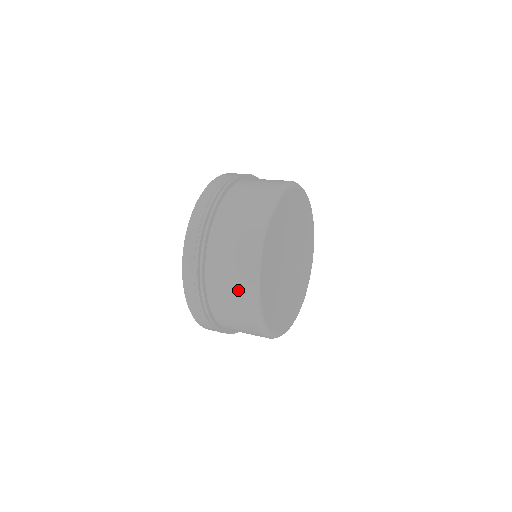
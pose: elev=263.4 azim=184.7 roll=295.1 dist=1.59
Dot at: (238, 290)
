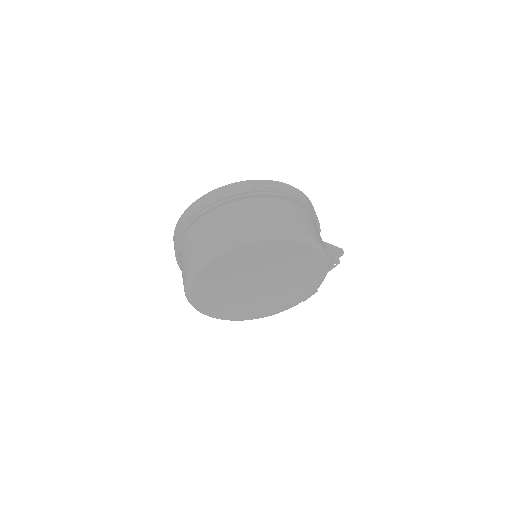
Dot at: (186, 265)
